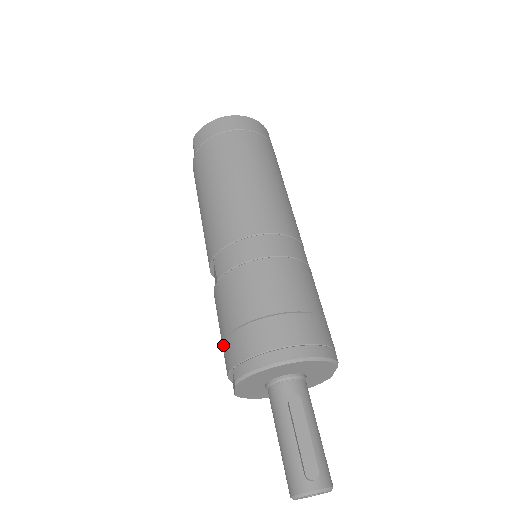
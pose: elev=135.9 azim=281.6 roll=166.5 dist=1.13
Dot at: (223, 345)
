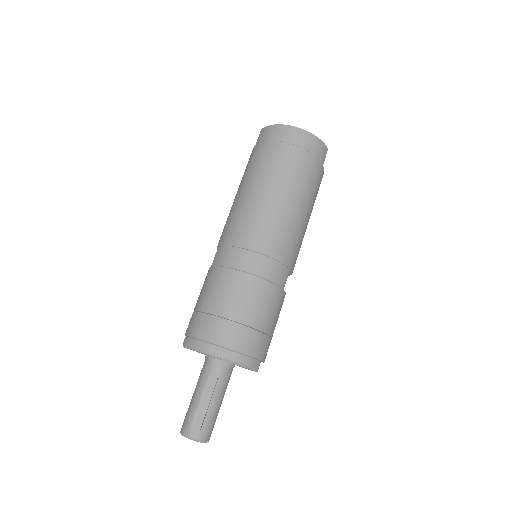
Dot at: (192, 314)
